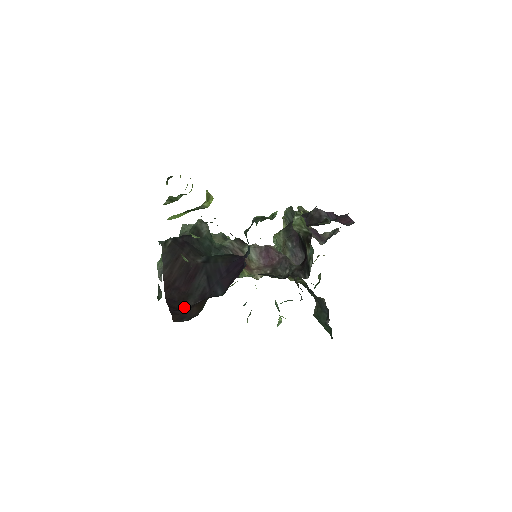
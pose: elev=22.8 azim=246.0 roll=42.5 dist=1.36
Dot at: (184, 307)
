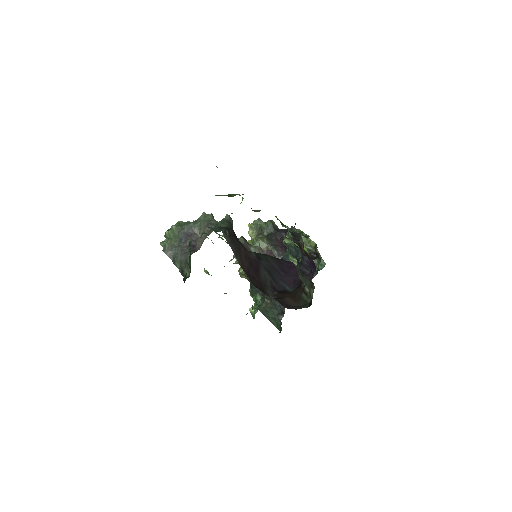
Dot at: (269, 295)
